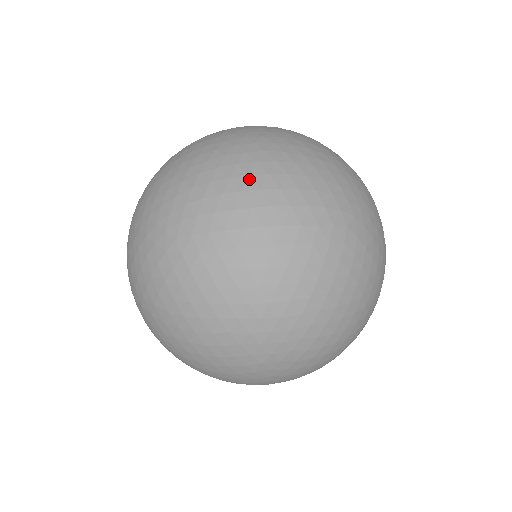
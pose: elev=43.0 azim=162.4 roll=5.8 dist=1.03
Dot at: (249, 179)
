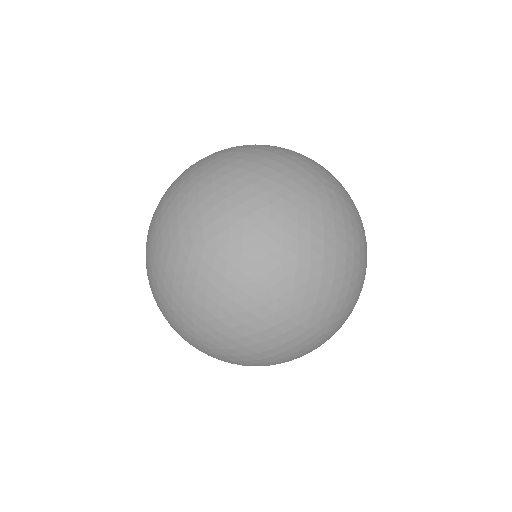
Dot at: occluded
